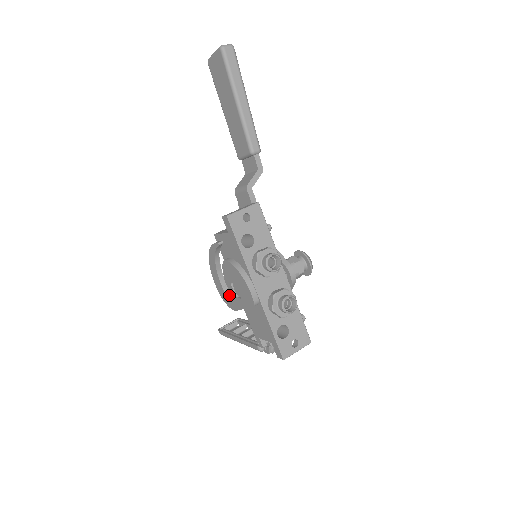
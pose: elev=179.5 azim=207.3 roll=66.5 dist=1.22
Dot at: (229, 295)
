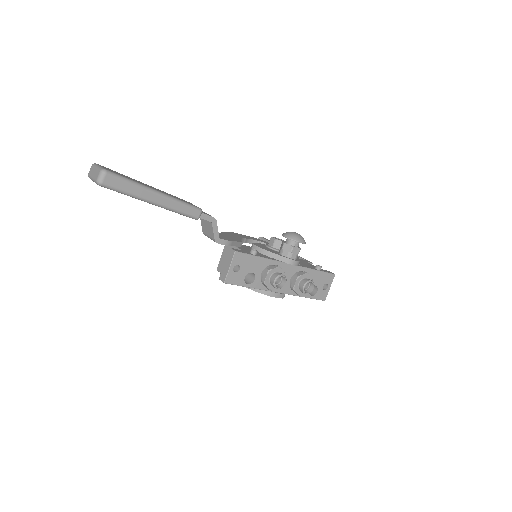
Dot at: occluded
